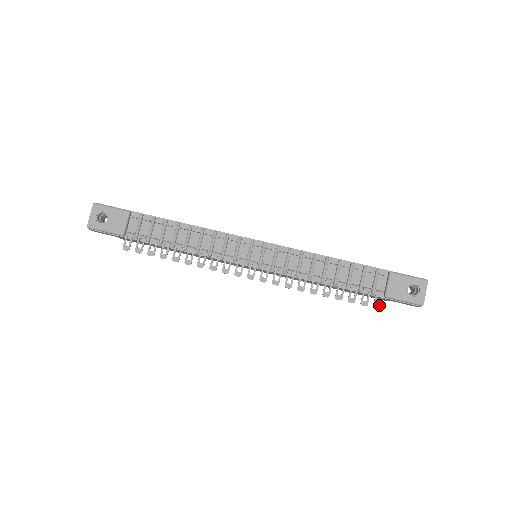
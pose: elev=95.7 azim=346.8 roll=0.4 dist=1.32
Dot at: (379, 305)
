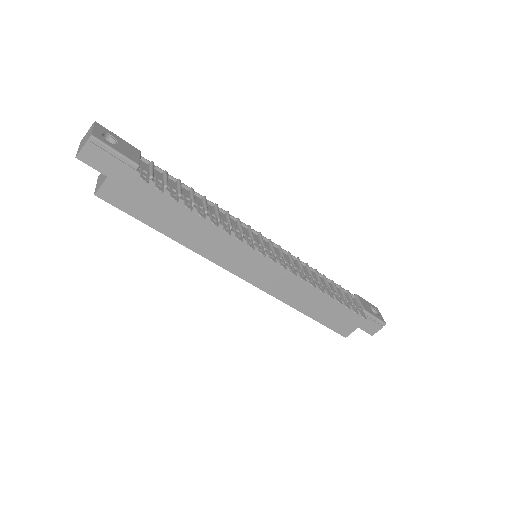
Dot at: (364, 316)
